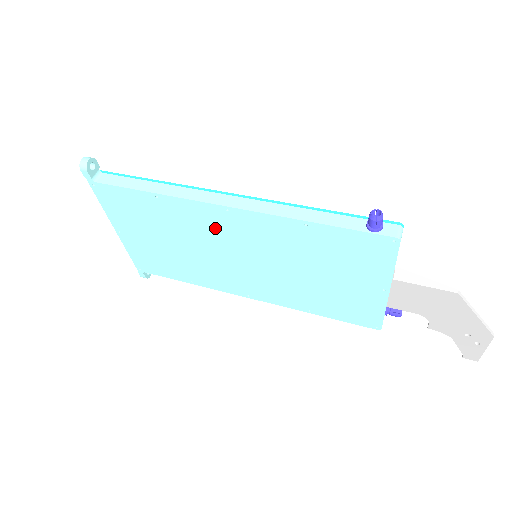
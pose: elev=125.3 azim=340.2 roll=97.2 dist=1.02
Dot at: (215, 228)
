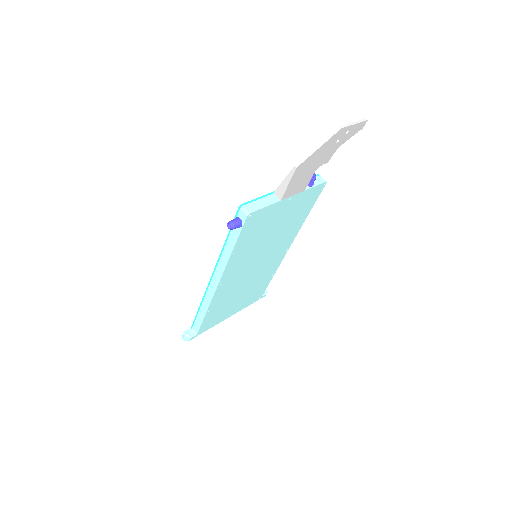
Dot at: (232, 284)
